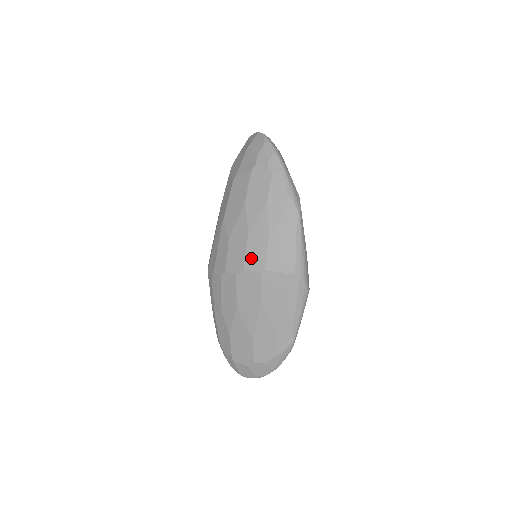
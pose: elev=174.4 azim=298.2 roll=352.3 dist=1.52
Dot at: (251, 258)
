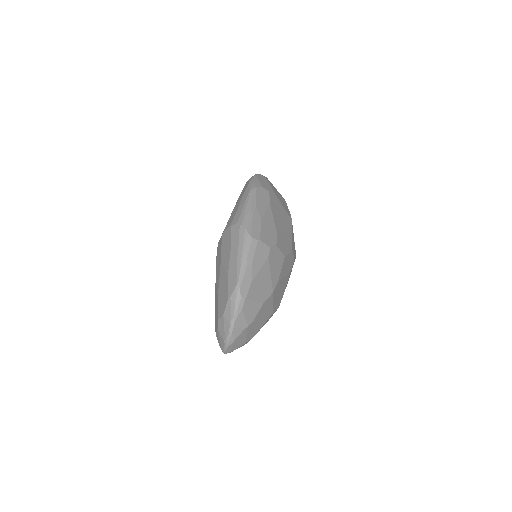
Dot at: occluded
